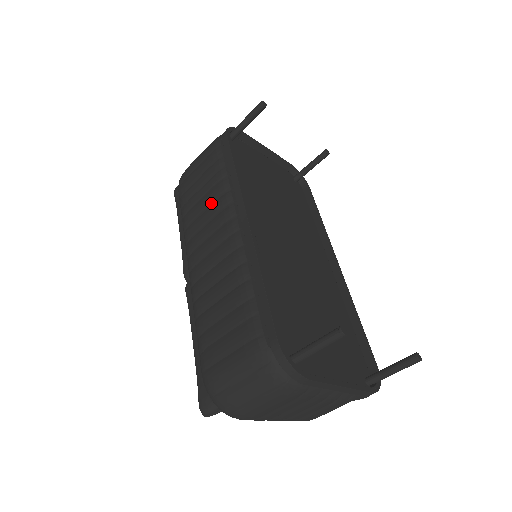
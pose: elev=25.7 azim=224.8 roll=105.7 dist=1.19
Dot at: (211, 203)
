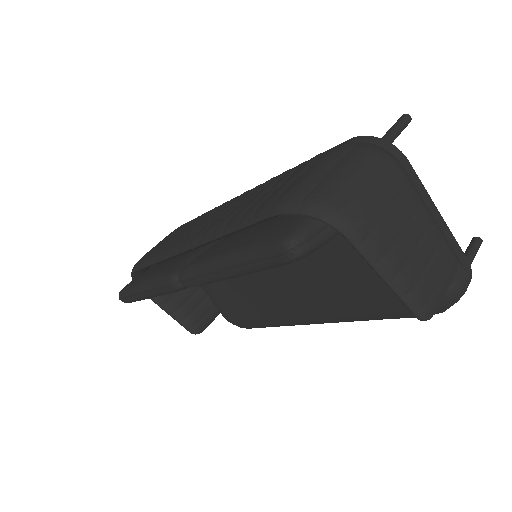
Dot at: (195, 222)
